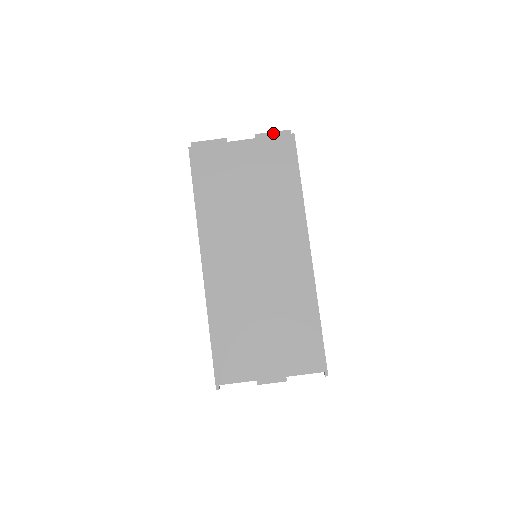
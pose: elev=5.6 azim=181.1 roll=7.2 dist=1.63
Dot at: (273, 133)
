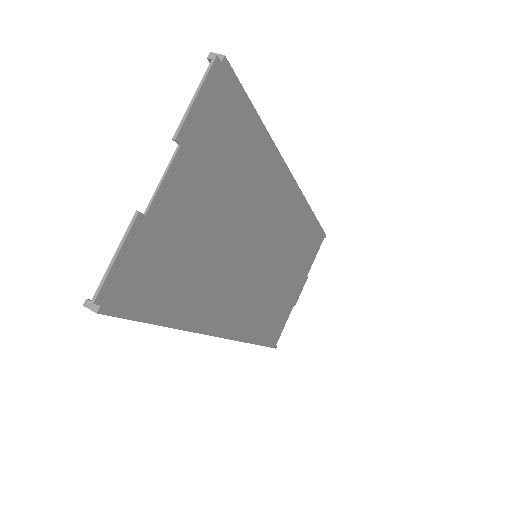
Dot at: (198, 99)
